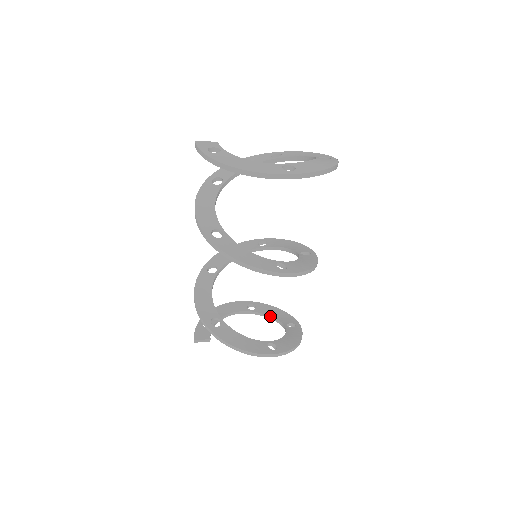
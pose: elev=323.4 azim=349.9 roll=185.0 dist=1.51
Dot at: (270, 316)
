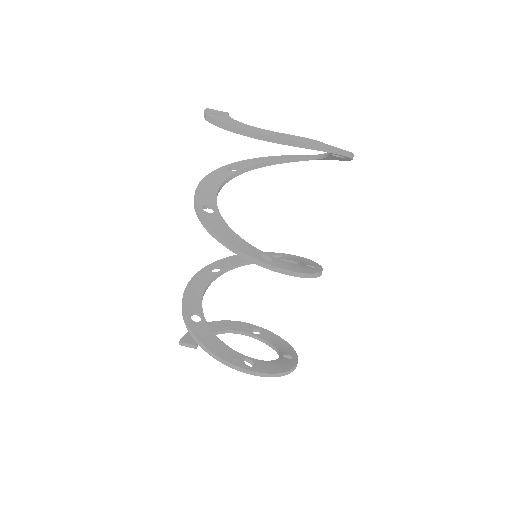
Dot at: (271, 344)
